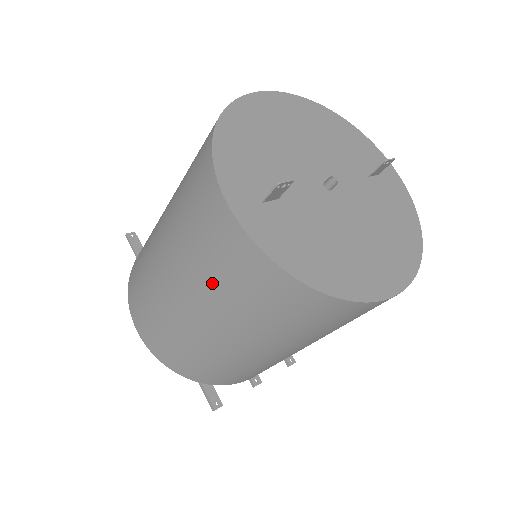
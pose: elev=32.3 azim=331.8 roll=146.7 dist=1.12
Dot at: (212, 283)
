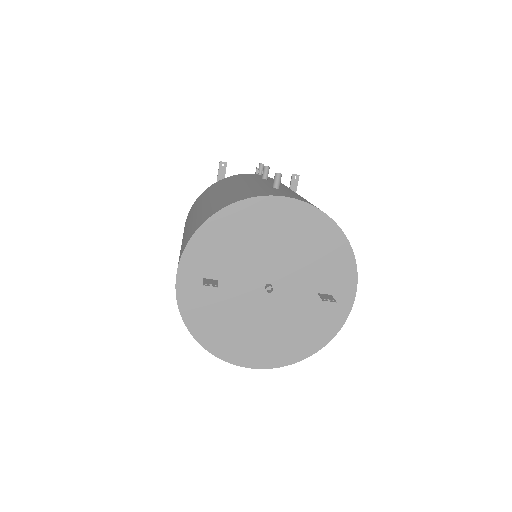
Dot at: occluded
